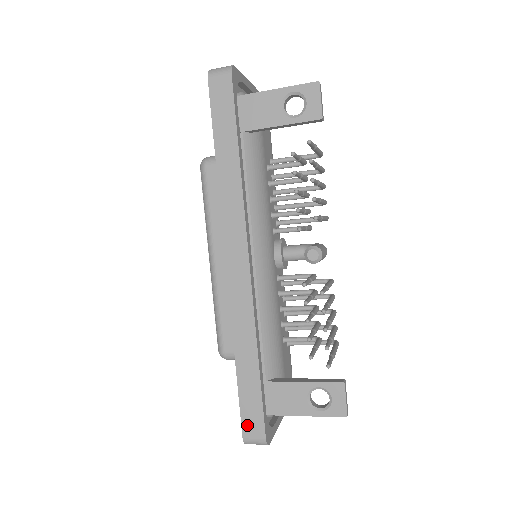
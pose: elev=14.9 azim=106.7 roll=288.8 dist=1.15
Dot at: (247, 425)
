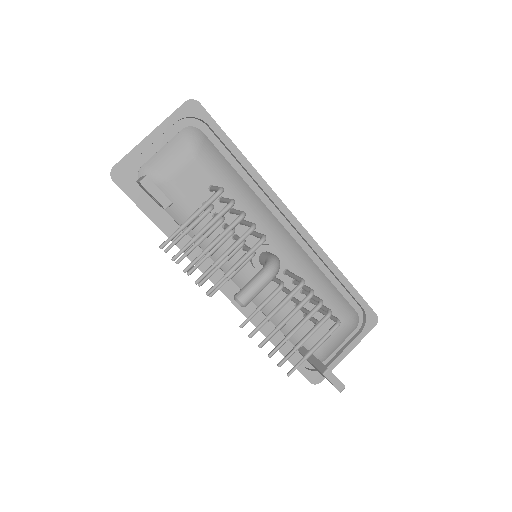
Dot at: occluded
